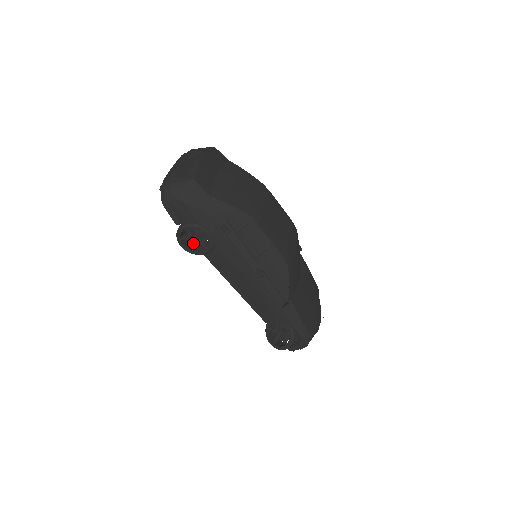
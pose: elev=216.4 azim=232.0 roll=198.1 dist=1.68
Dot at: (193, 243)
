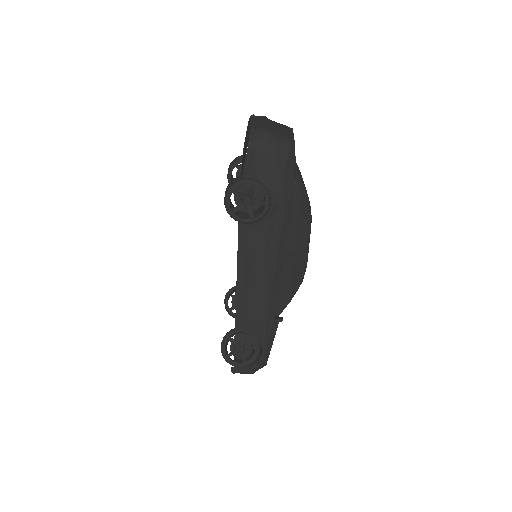
Dot at: (240, 204)
